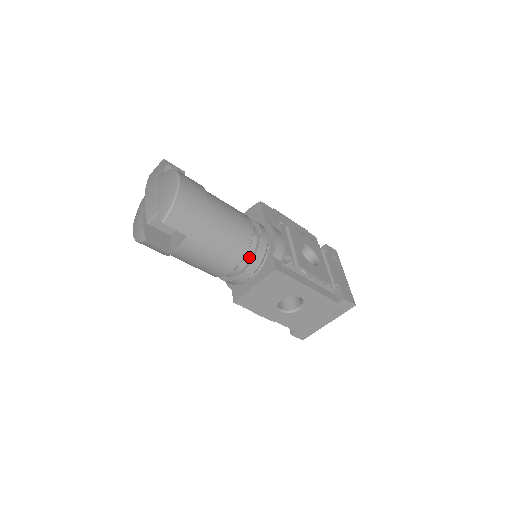
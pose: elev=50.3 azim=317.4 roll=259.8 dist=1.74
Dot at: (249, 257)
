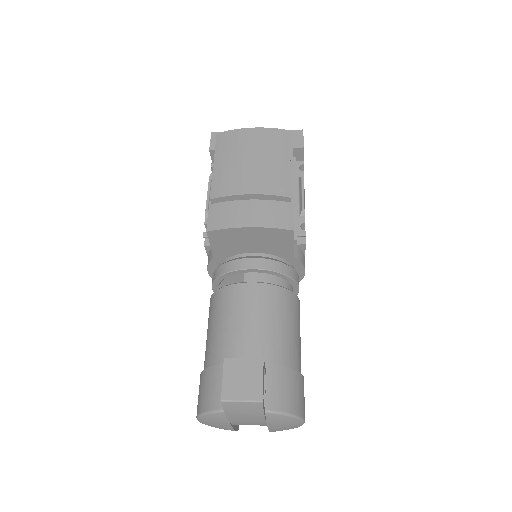
Dot at: occluded
